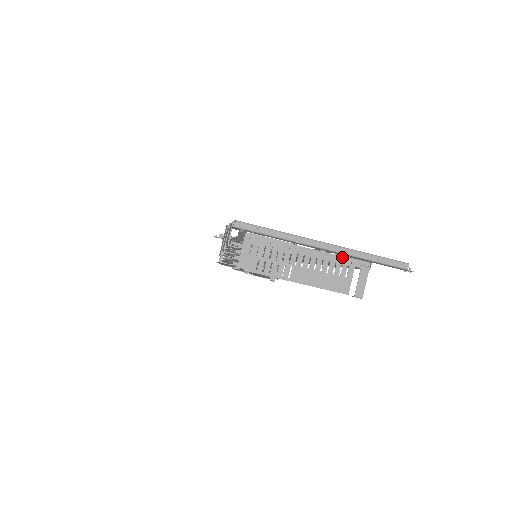
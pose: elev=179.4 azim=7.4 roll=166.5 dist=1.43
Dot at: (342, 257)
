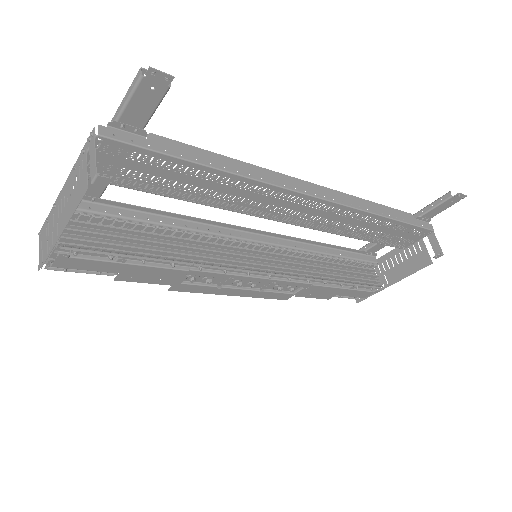
Dot at: (78, 159)
